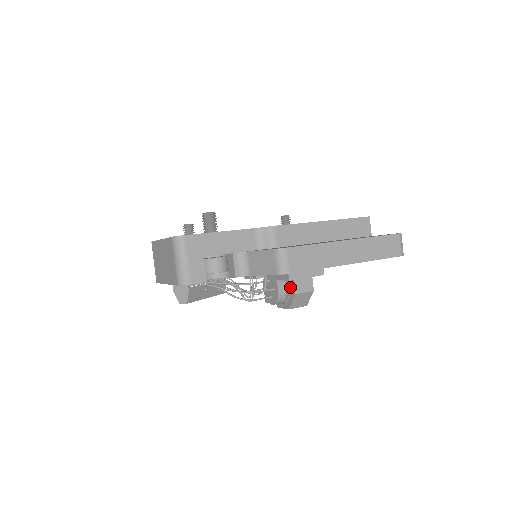
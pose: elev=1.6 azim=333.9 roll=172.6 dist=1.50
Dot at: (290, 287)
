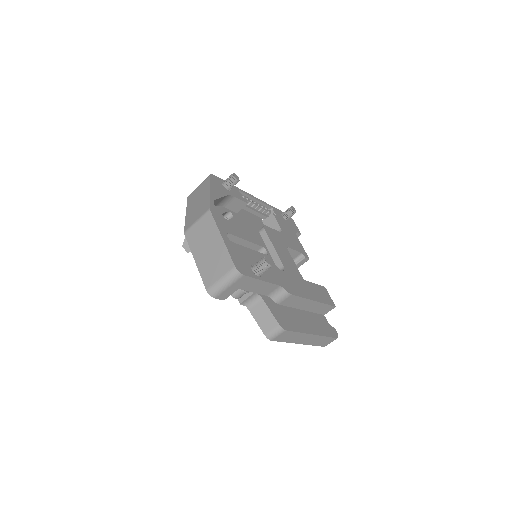
Dot at: occluded
